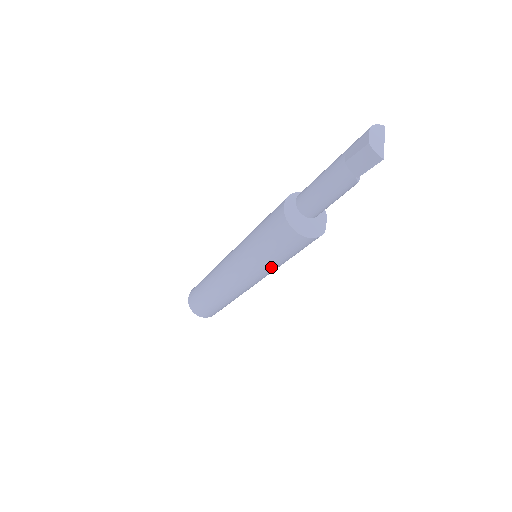
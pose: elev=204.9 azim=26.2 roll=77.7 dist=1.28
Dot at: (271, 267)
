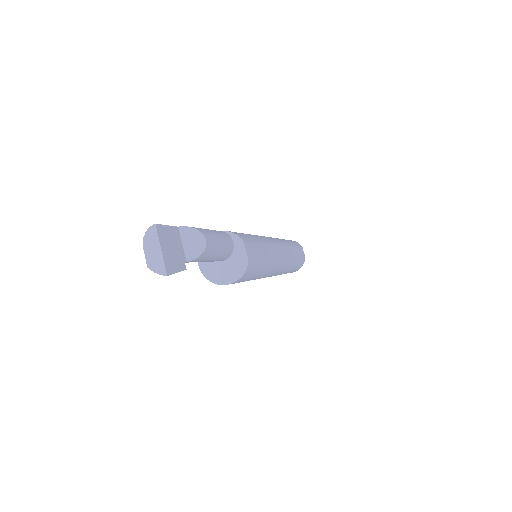
Dot at: (260, 276)
